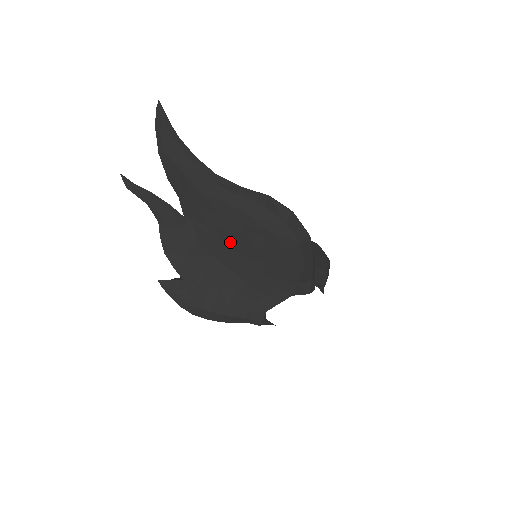
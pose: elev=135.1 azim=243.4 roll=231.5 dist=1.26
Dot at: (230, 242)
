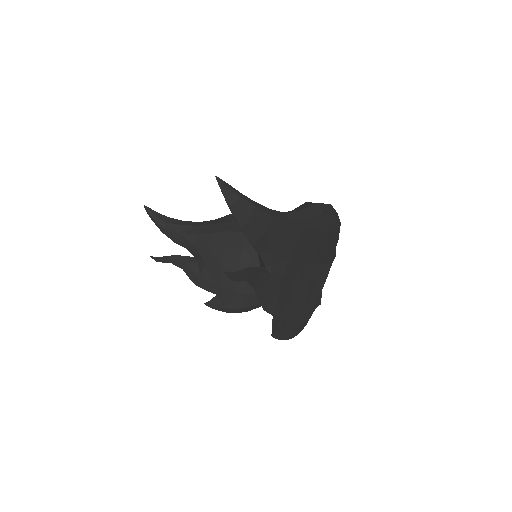
Dot at: (301, 260)
